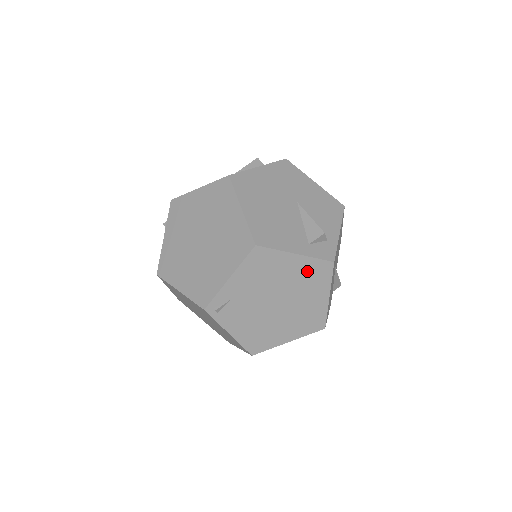
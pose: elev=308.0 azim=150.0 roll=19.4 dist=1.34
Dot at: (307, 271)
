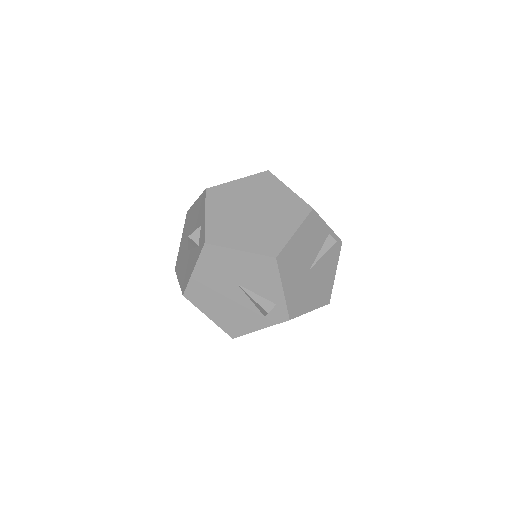
Dot at: occluded
